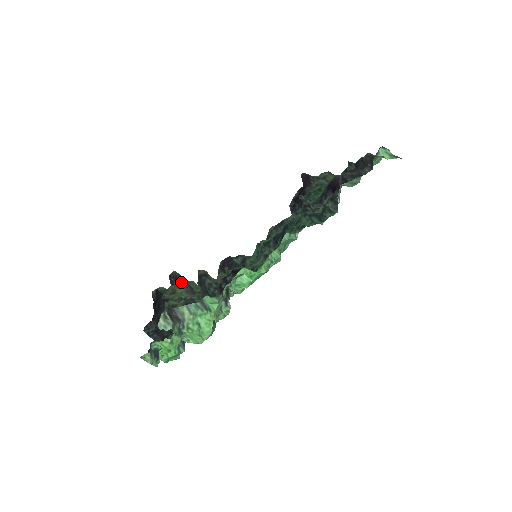
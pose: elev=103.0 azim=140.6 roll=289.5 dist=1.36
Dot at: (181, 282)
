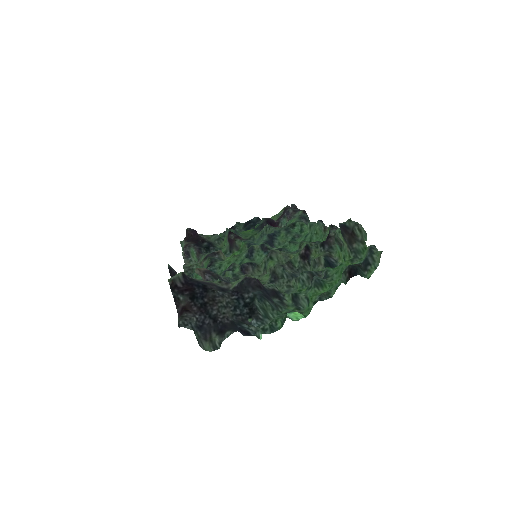
Dot at: occluded
